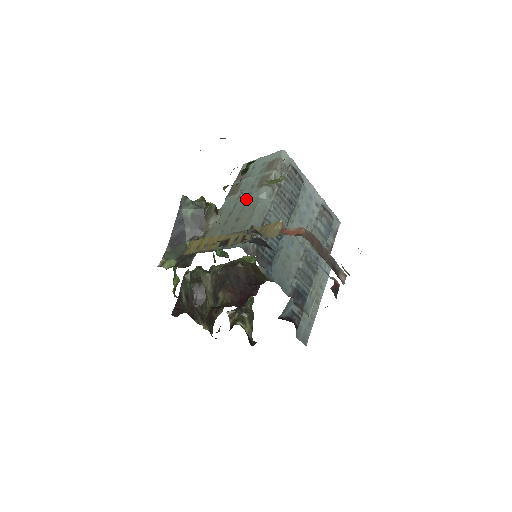
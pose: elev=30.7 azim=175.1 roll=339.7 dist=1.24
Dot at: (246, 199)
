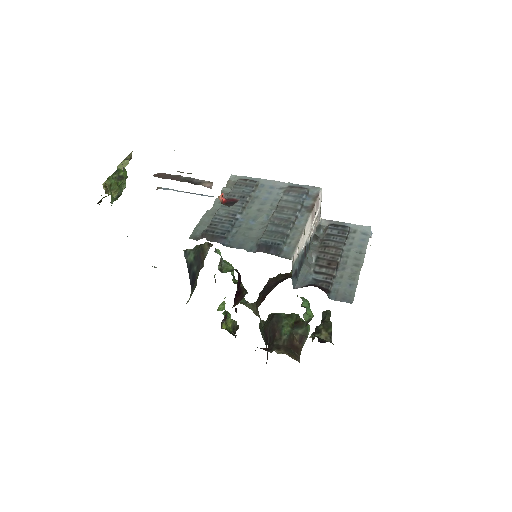
Dot at: occluded
